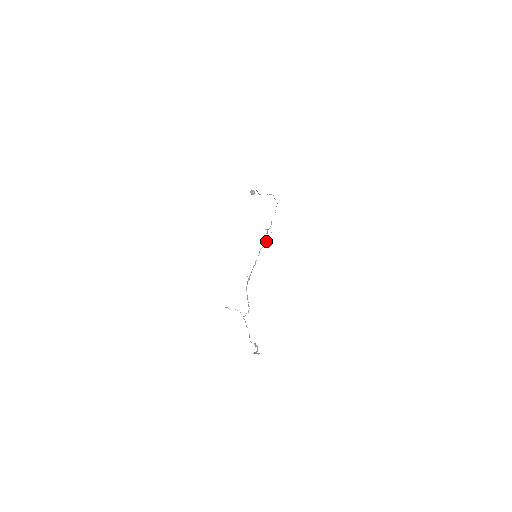
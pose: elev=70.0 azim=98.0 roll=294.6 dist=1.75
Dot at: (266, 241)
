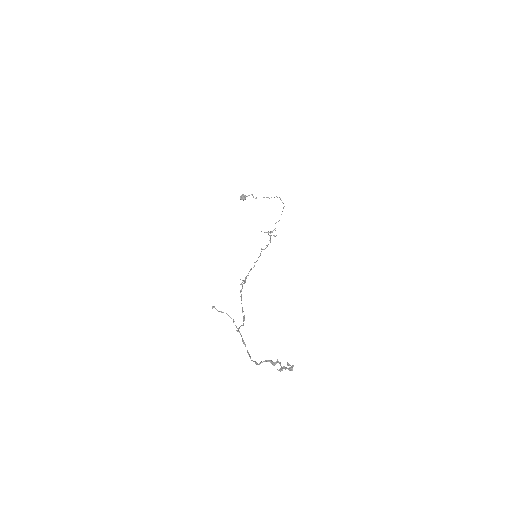
Dot at: occluded
